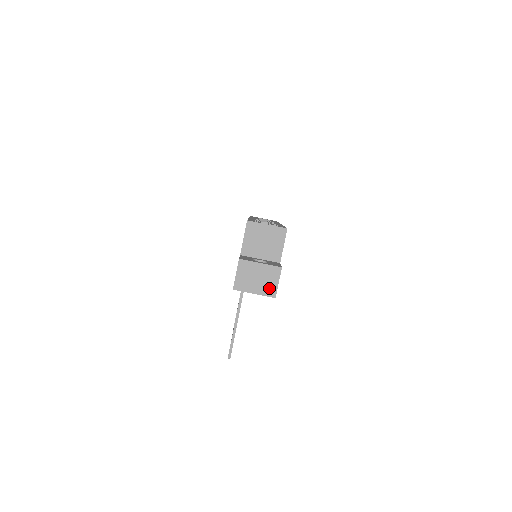
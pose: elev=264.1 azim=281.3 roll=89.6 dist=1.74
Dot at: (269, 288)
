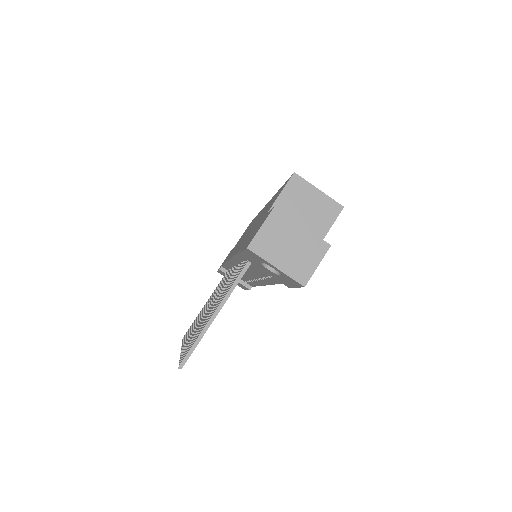
Dot at: (301, 268)
